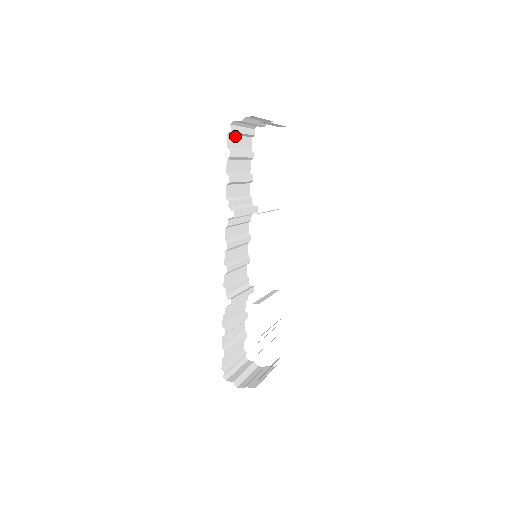
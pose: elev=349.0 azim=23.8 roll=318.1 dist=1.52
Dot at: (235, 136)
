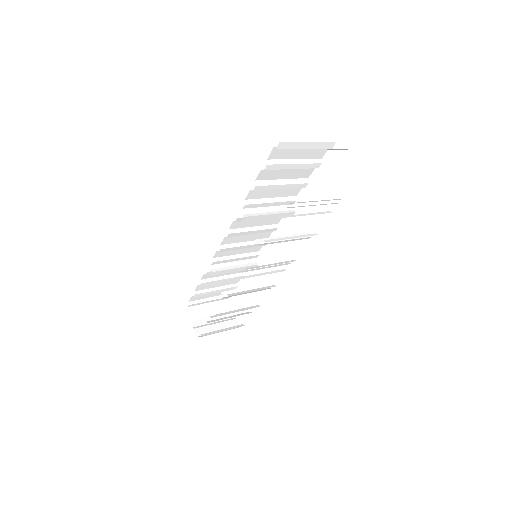
Dot at: (291, 148)
